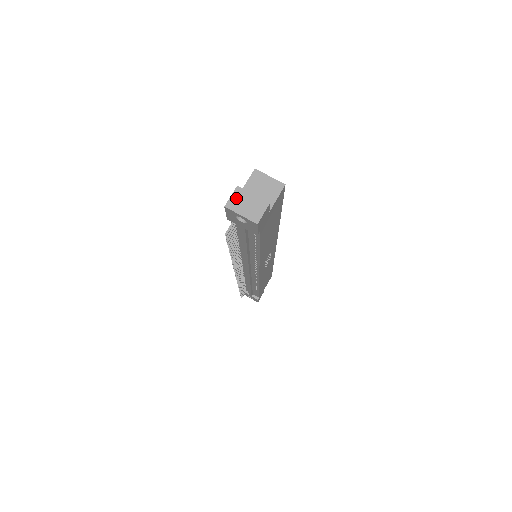
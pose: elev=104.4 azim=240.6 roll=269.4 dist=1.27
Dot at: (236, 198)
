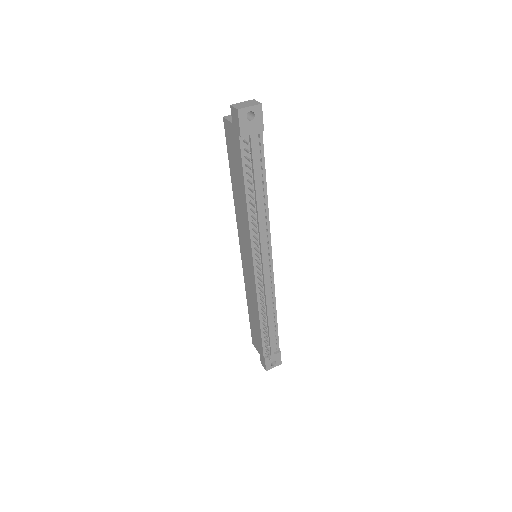
Dot at: (237, 106)
